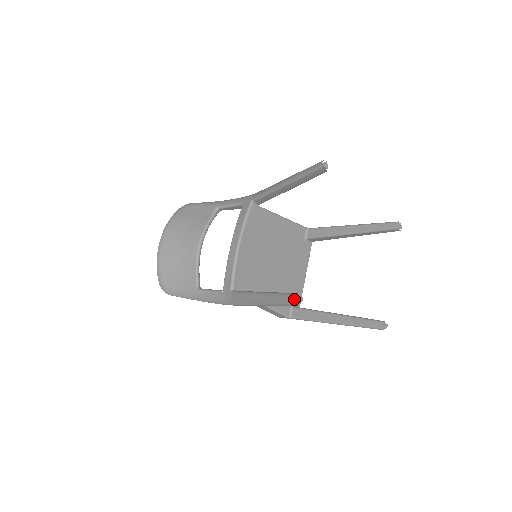
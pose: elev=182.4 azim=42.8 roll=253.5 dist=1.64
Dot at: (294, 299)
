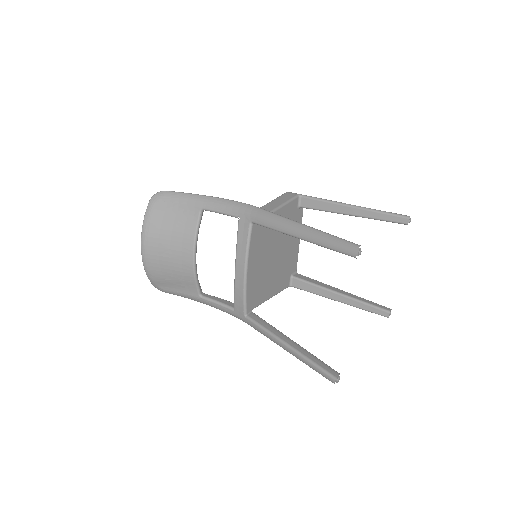
Dot at: (333, 382)
